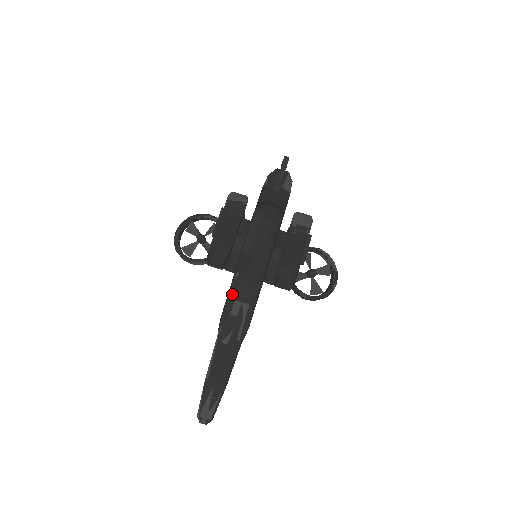
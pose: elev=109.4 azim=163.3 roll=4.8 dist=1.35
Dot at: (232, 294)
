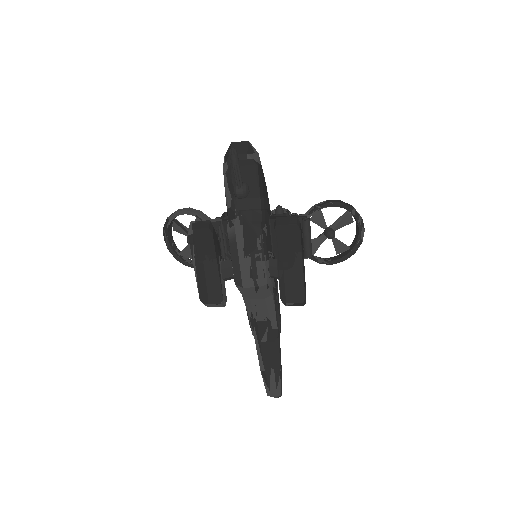
Dot at: (248, 308)
